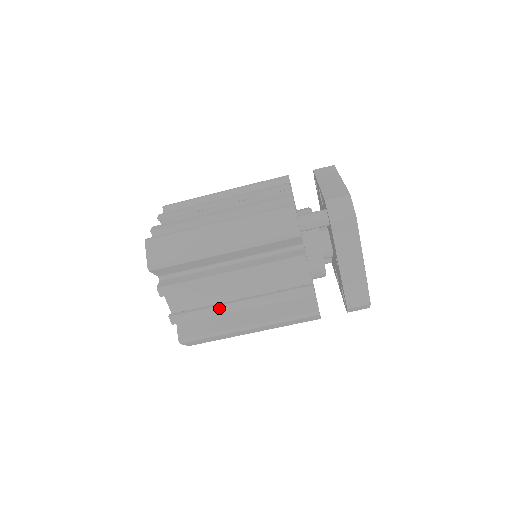
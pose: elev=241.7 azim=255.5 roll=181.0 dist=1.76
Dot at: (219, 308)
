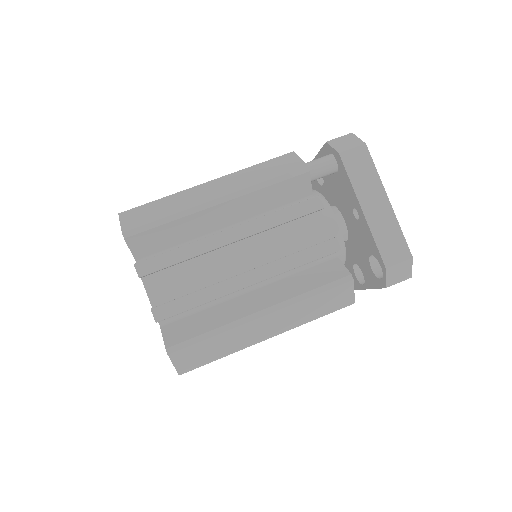
Dot at: (220, 286)
